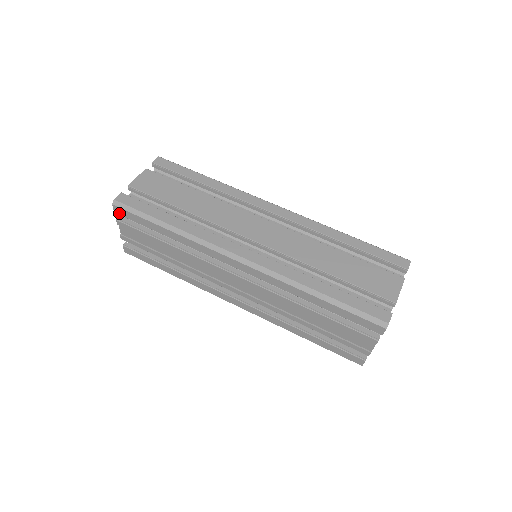
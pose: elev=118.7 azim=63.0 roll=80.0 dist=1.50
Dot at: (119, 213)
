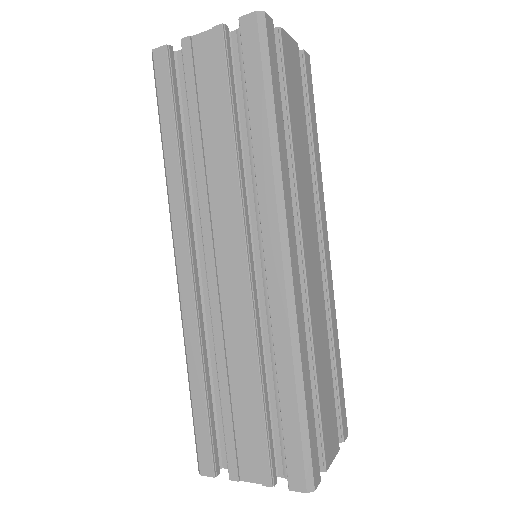
Dot at: (244, 27)
